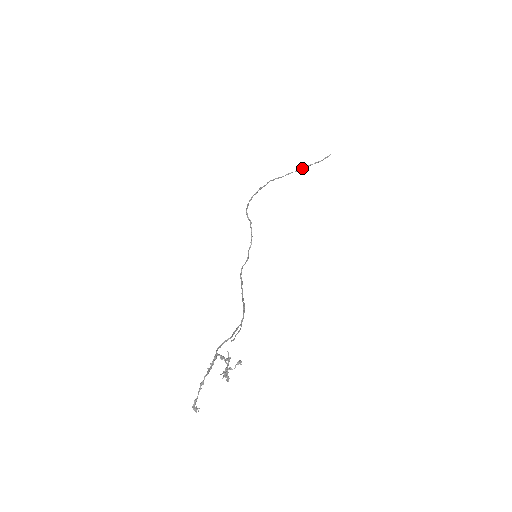
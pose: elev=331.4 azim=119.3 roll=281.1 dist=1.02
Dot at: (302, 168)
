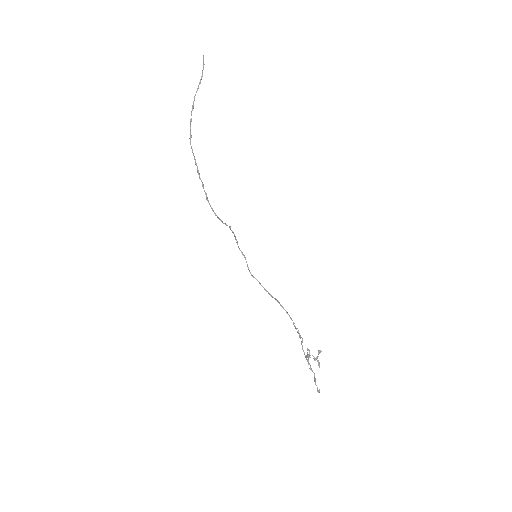
Dot at: (194, 99)
